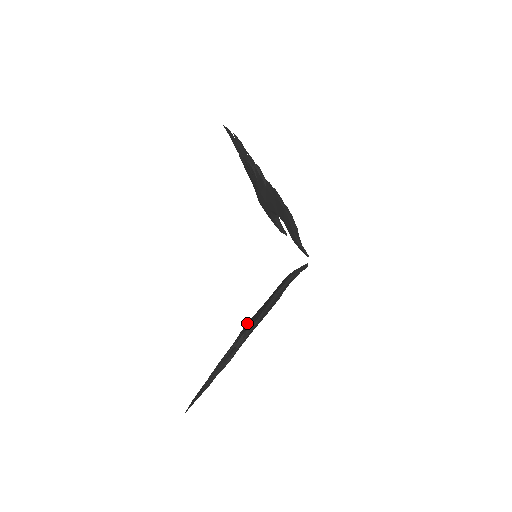
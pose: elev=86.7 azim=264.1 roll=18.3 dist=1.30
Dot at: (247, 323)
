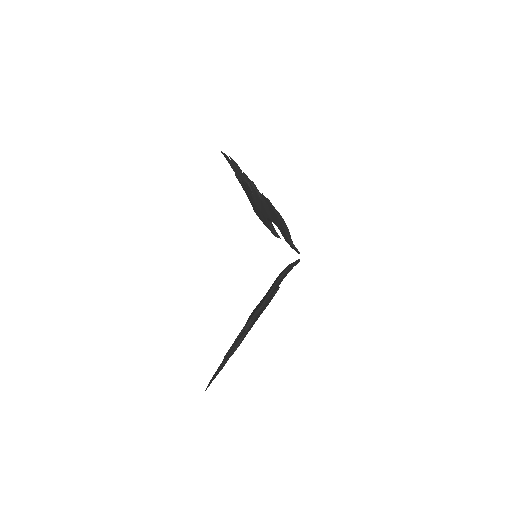
Dot at: (253, 311)
